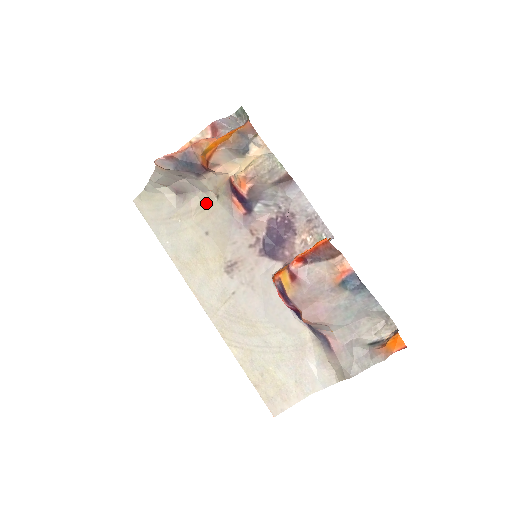
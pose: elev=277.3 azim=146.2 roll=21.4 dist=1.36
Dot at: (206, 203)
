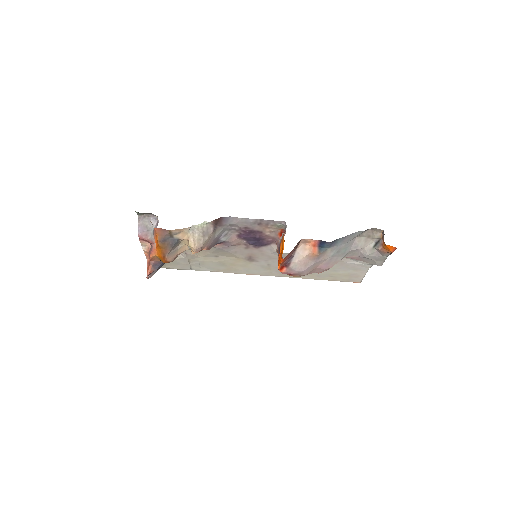
Dot at: occluded
